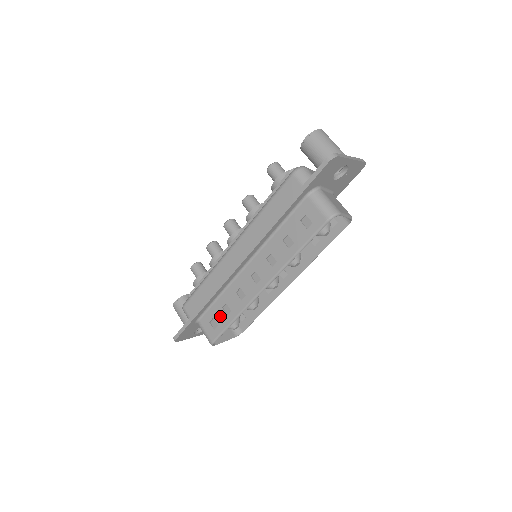
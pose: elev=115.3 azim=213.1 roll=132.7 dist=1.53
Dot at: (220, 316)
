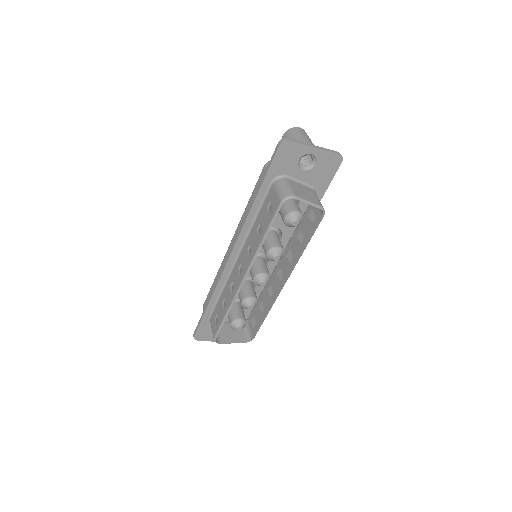
Dot at: (220, 311)
